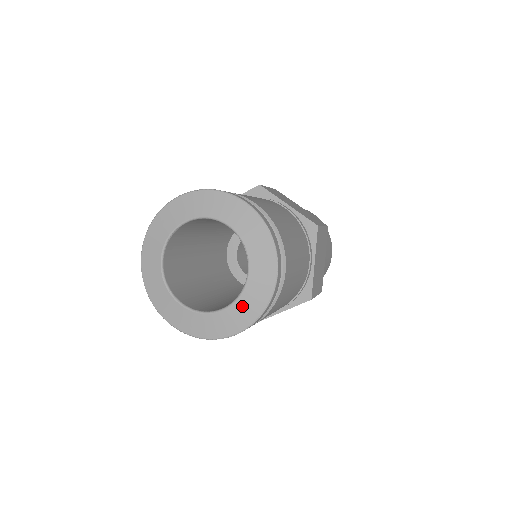
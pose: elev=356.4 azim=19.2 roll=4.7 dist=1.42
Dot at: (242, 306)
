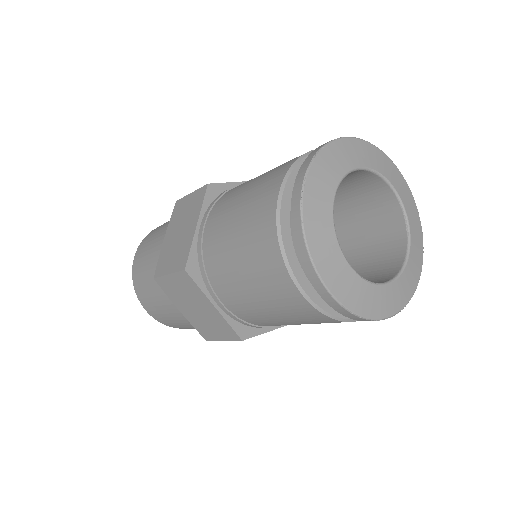
Dot at: (413, 228)
